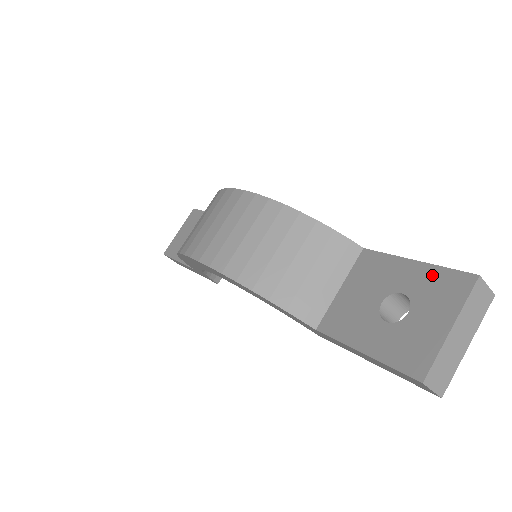
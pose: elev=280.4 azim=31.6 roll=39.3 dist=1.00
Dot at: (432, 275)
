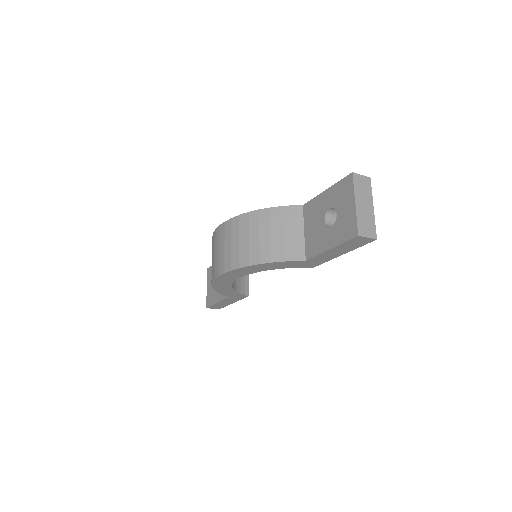
Dot at: (336, 189)
